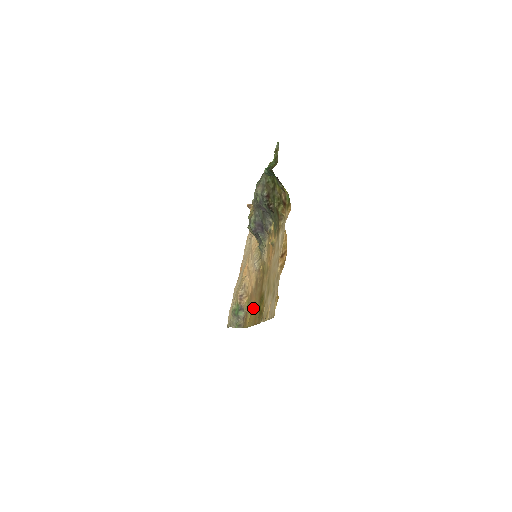
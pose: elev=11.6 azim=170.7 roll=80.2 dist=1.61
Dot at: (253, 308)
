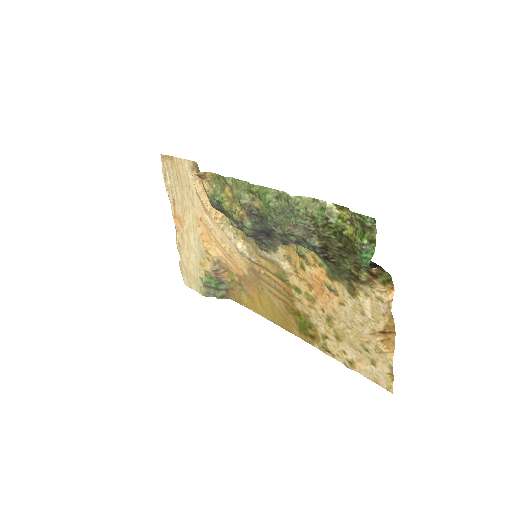
Dot at: (261, 301)
